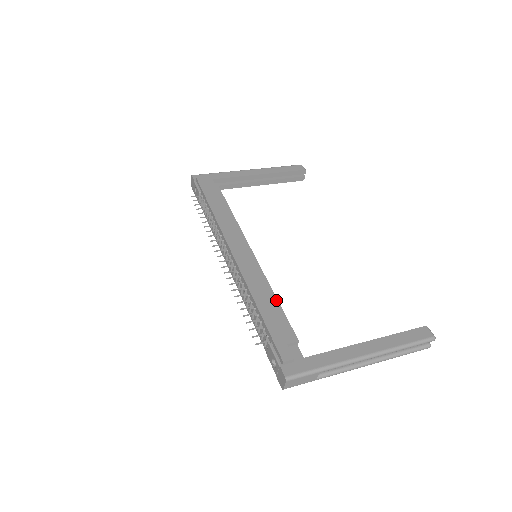
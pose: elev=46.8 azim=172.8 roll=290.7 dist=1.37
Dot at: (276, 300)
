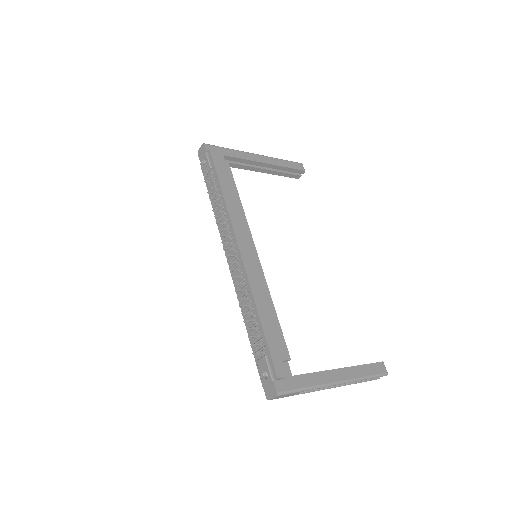
Dot at: (275, 312)
